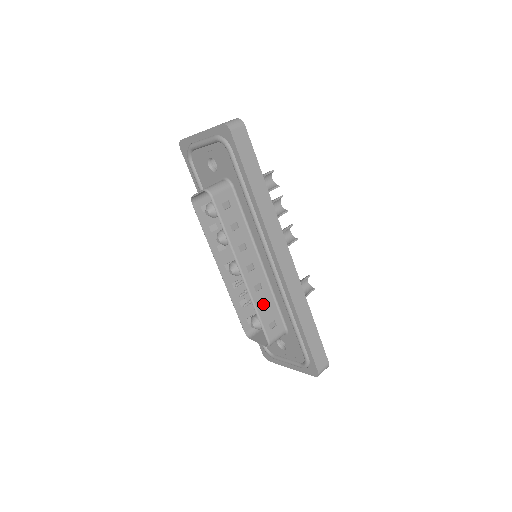
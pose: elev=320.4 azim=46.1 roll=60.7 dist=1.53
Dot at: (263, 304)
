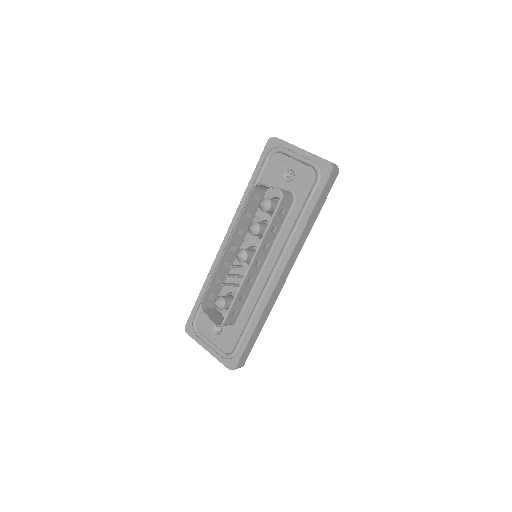
Dot at: (242, 294)
